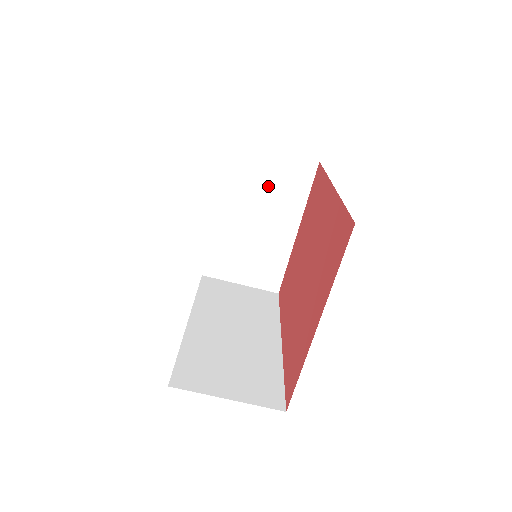
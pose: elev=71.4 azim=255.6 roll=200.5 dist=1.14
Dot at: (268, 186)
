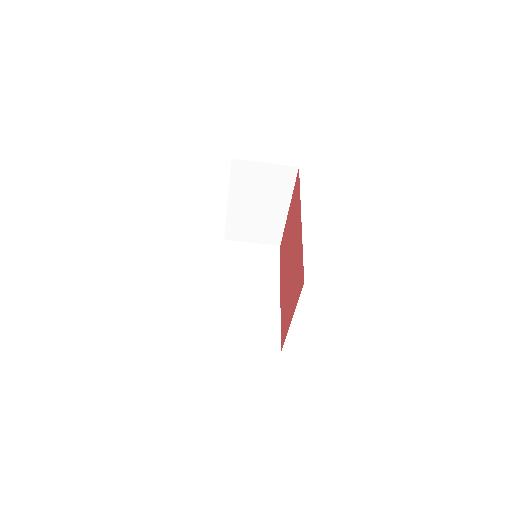
Dot at: (262, 185)
